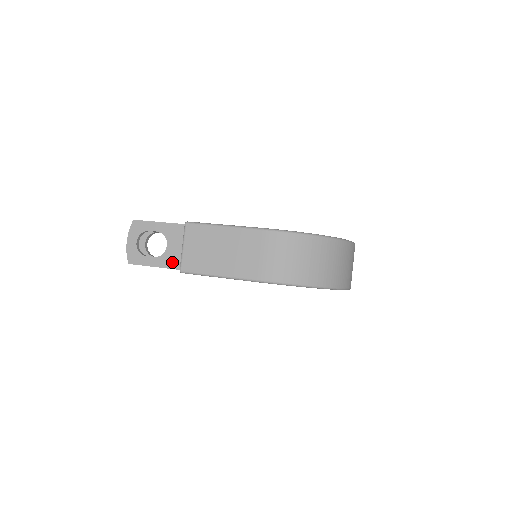
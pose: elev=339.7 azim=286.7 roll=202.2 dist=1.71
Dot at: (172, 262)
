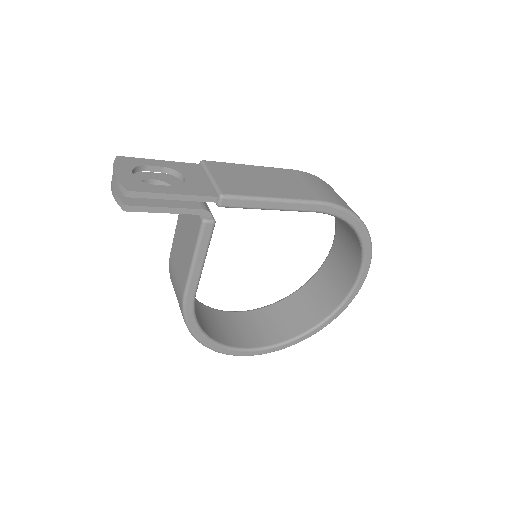
Dot at: (202, 190)
